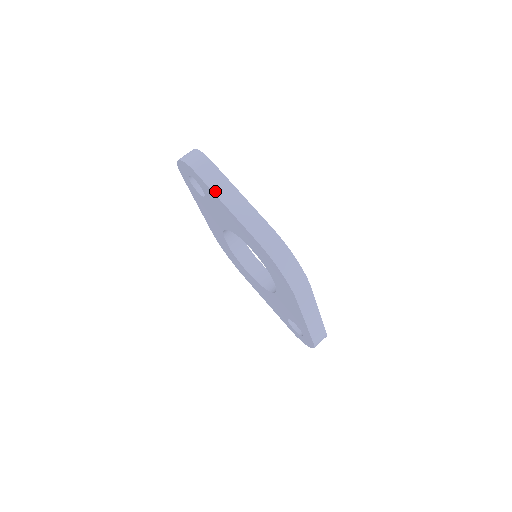
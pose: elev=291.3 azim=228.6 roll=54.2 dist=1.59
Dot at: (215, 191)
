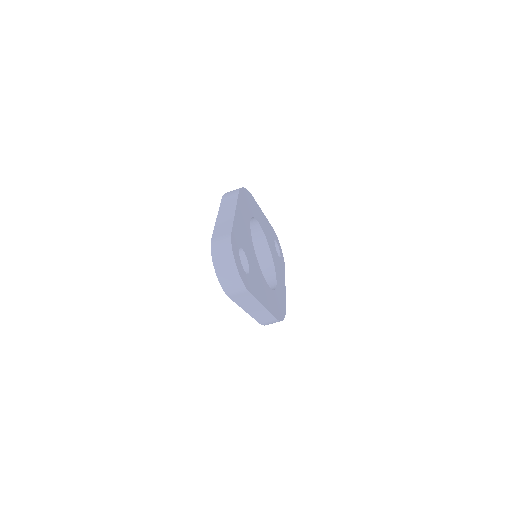
Dot at: (241, 306)
